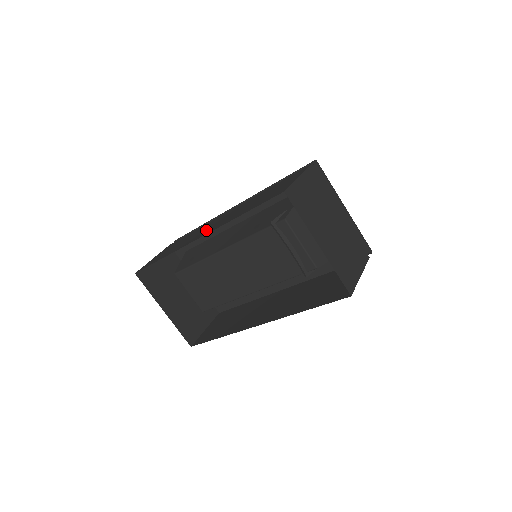
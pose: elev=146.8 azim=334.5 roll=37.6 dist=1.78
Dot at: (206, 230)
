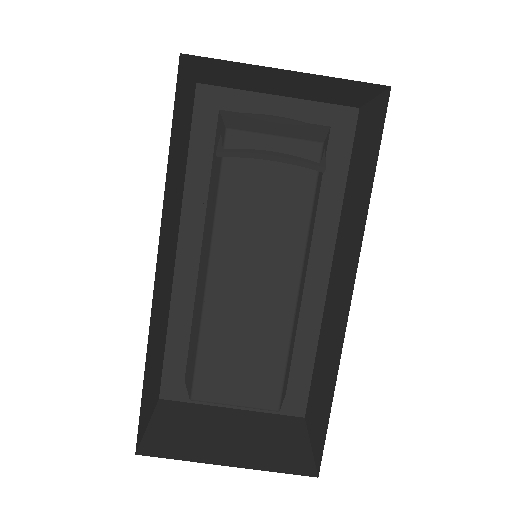
Dot at: (162, 268)
